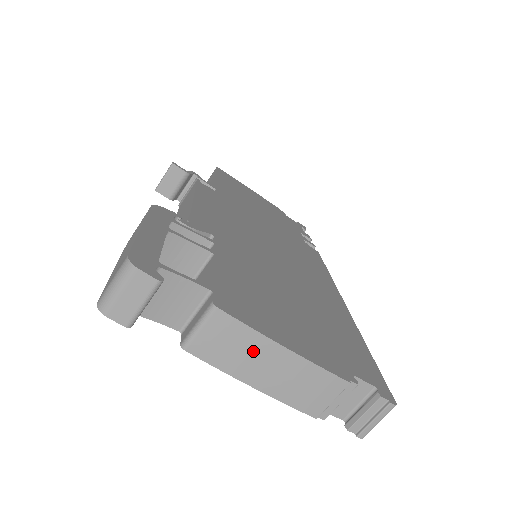
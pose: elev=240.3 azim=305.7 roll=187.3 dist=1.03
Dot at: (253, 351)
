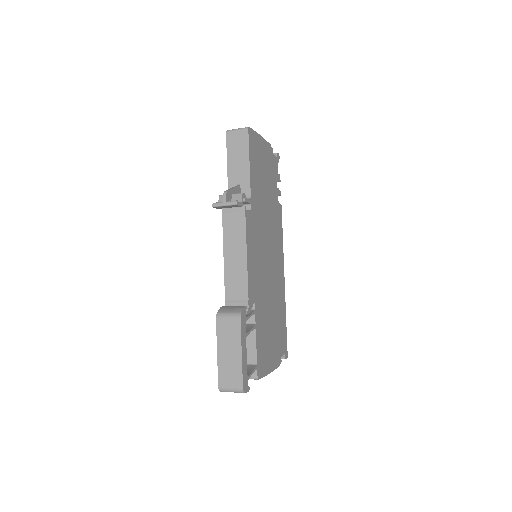
Dot at: occluded
